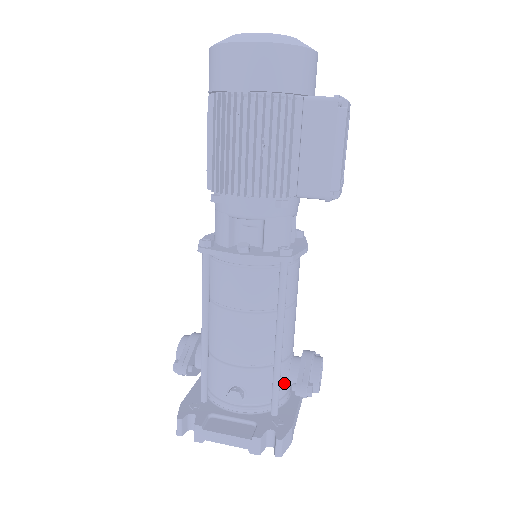
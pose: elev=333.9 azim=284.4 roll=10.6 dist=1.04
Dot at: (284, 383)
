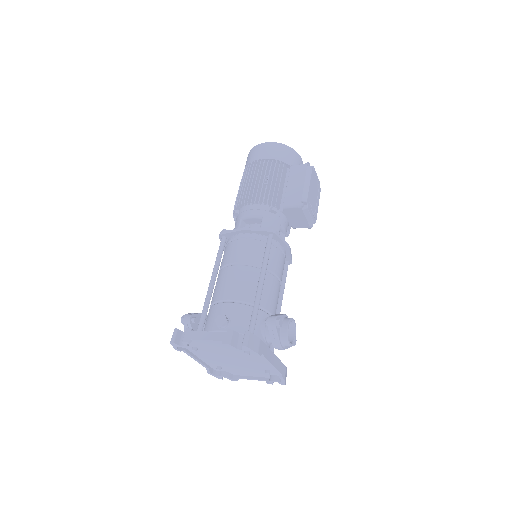
Dot at: (261, 329)
